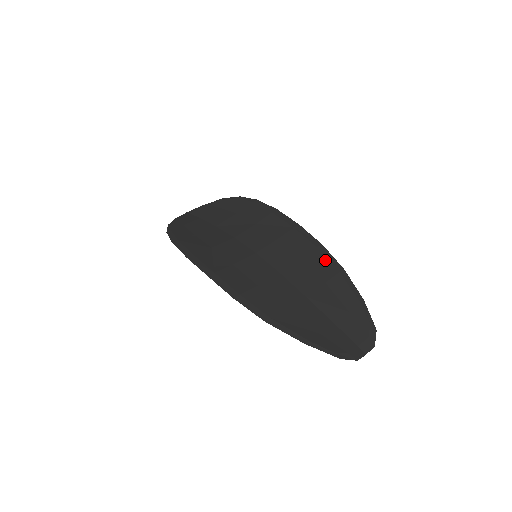
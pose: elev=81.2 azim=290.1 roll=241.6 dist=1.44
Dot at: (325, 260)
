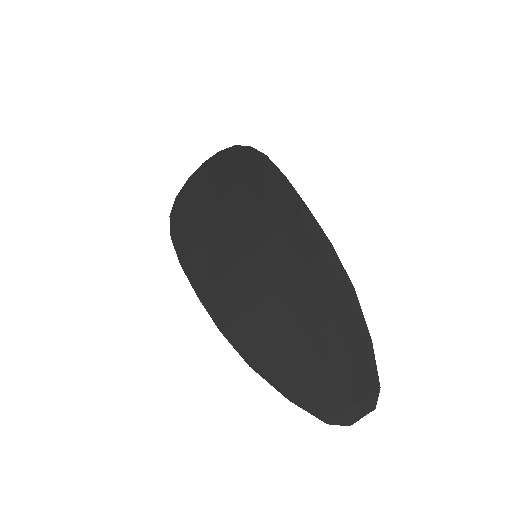
Dot at: (331, 272)
